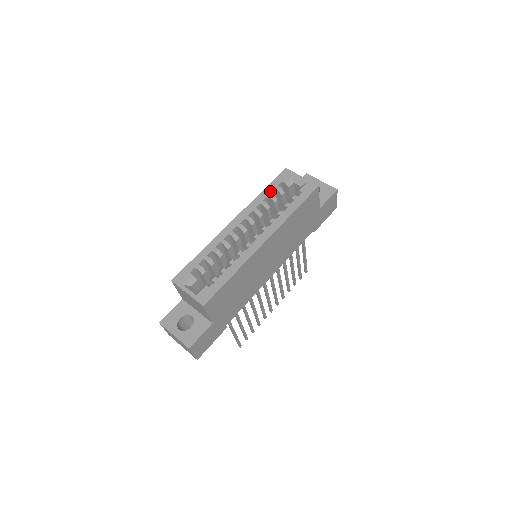
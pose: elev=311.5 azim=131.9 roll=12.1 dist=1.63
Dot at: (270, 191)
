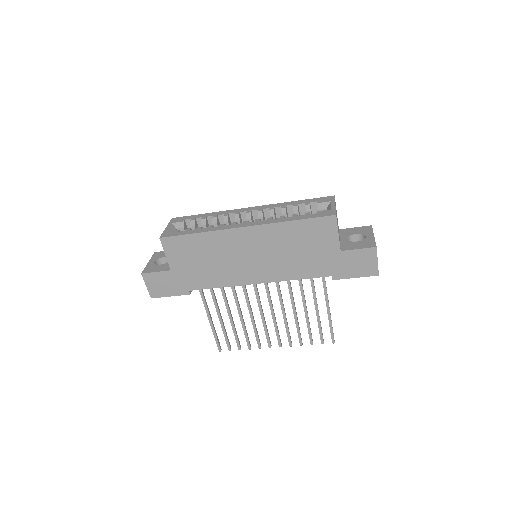
Dot at: (300, 203)
